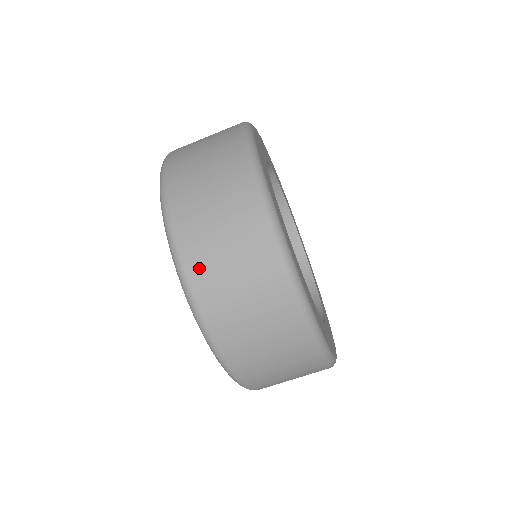
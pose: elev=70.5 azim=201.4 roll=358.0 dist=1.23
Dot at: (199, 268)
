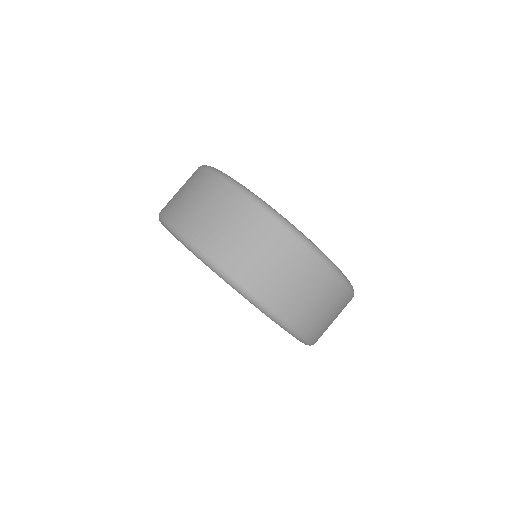
Dot at: (207, 240)
